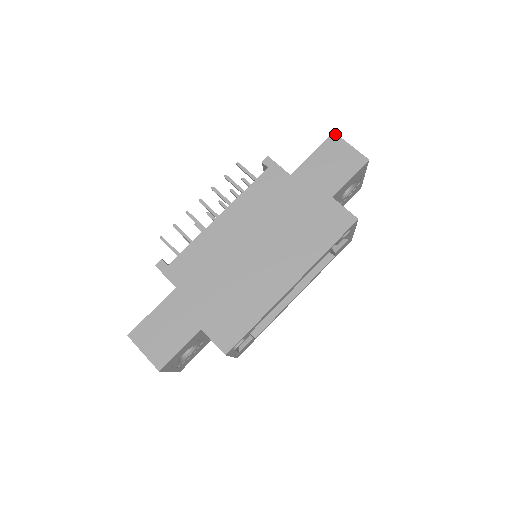
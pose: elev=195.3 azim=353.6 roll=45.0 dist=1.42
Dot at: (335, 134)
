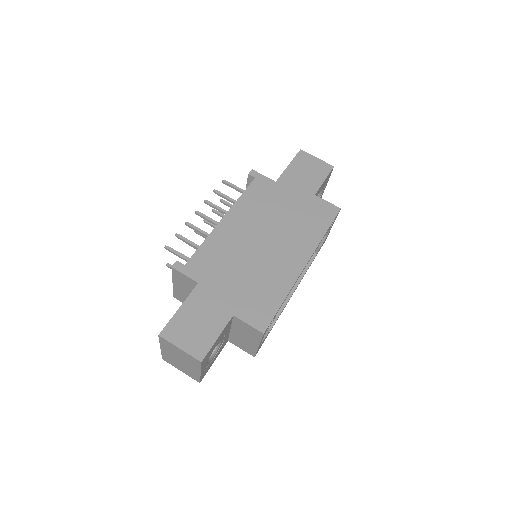
Dot at: (302, 150)
